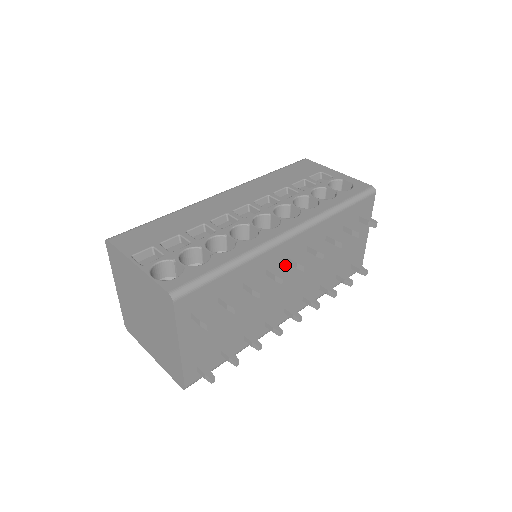
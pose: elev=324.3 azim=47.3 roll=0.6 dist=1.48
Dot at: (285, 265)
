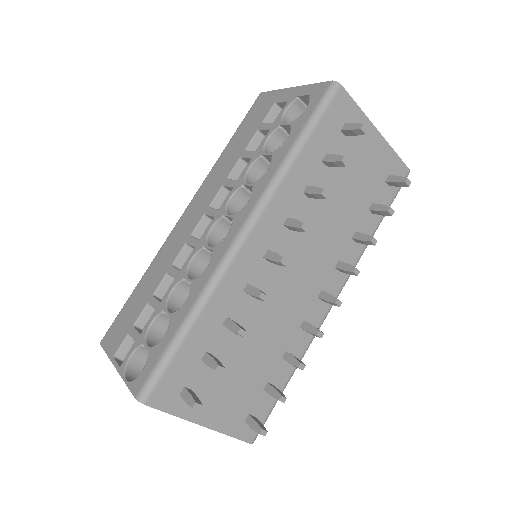
Dot at: (269, 265)
